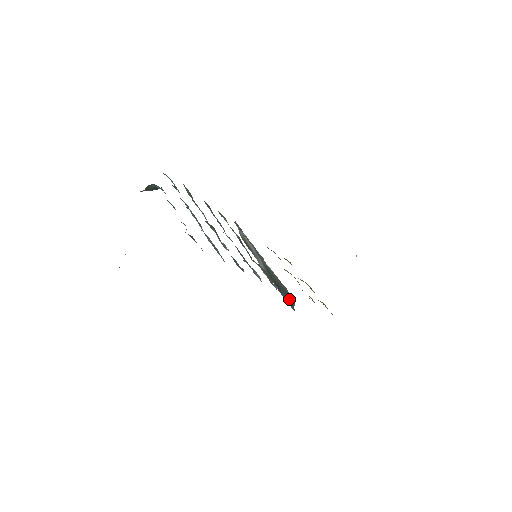
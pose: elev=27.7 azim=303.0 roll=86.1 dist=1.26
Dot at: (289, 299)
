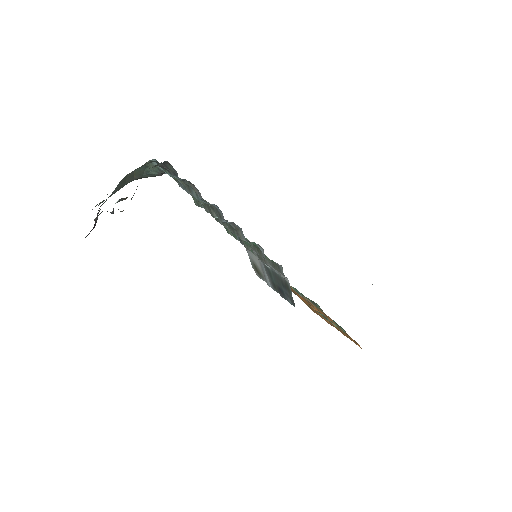
Dot at: (288, 291)
